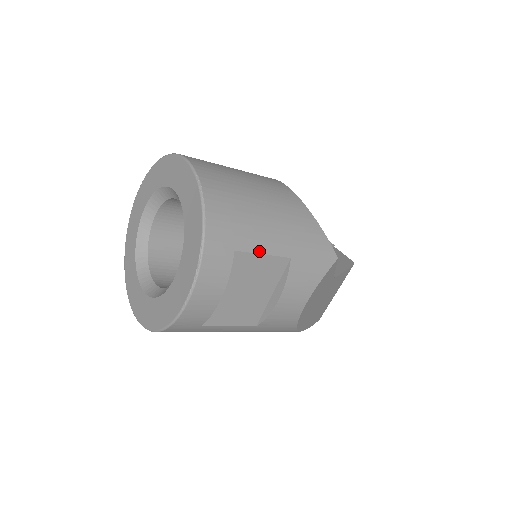
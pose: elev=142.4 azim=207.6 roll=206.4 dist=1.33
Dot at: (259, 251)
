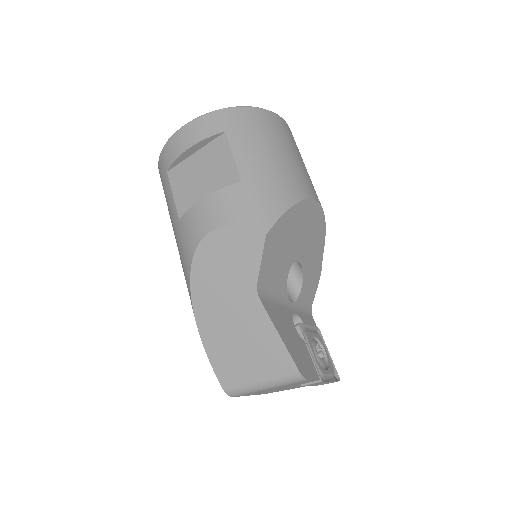
Dot at: (234, 151)
